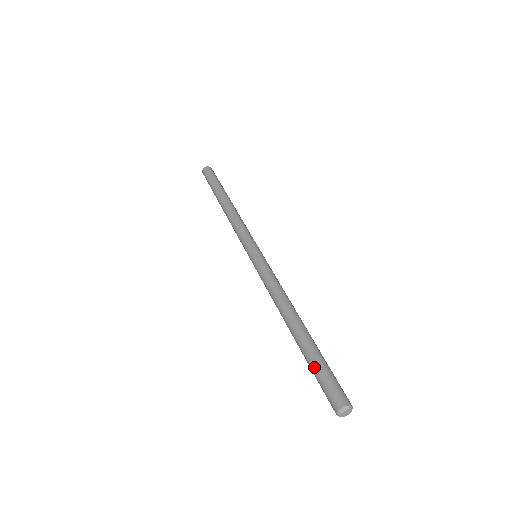
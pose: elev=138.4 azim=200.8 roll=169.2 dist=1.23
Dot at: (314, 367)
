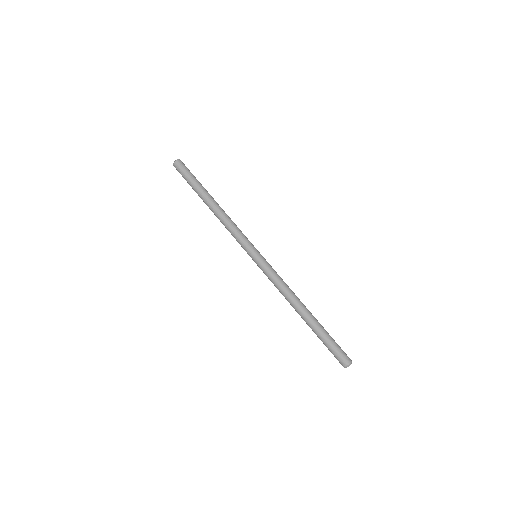
Dot at: (328, 339)
